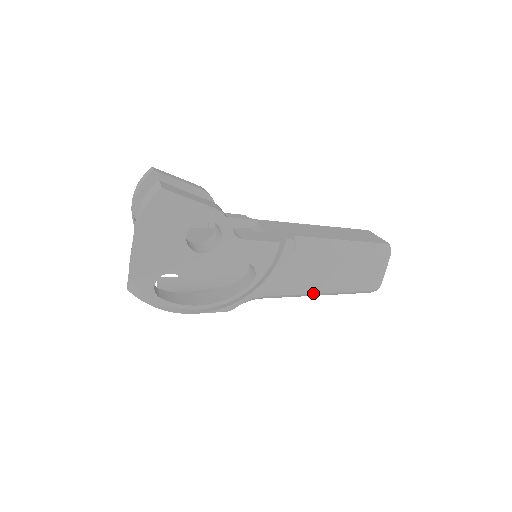
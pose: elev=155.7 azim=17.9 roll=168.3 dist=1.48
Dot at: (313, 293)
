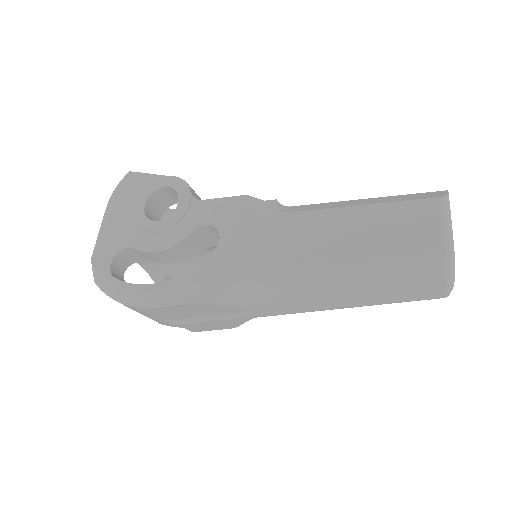
Dot at: (322, 269)
